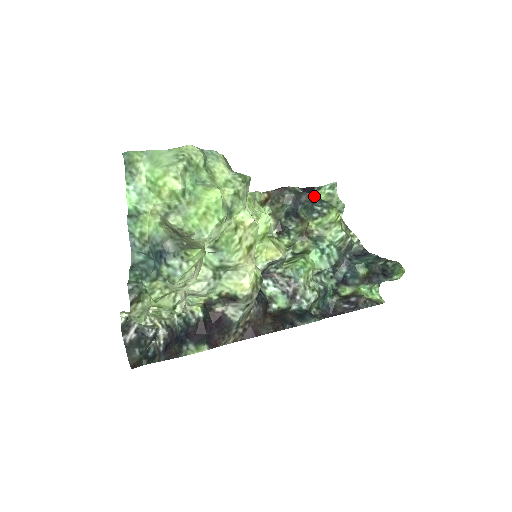
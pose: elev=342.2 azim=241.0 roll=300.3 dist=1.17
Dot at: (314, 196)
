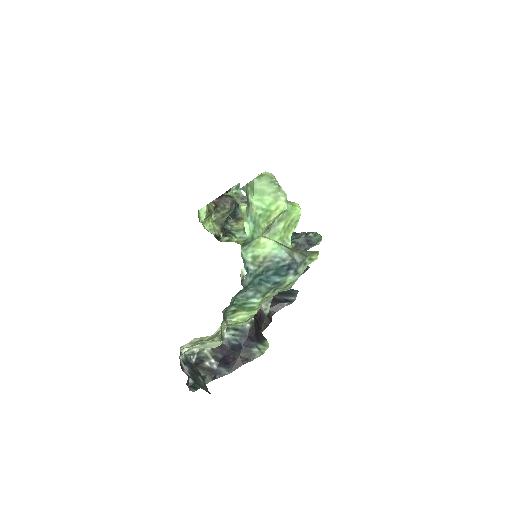
Dot at: occluded
